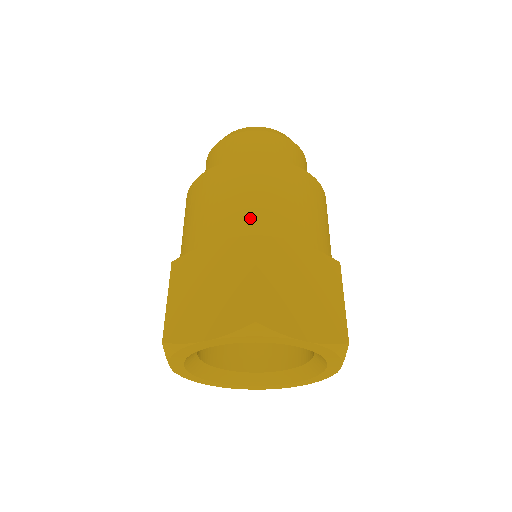
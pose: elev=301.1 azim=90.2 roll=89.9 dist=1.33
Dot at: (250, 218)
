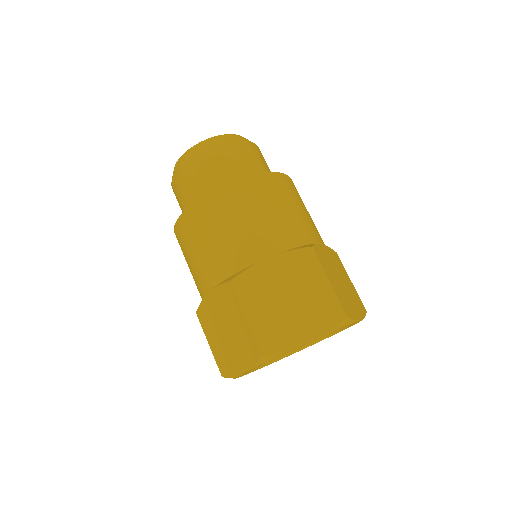
Dot at: (291, 230)
